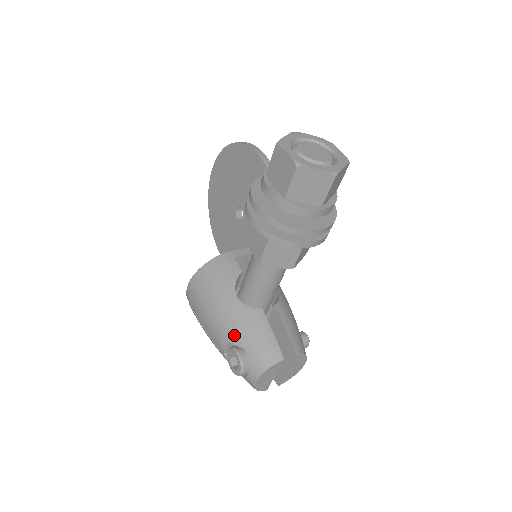
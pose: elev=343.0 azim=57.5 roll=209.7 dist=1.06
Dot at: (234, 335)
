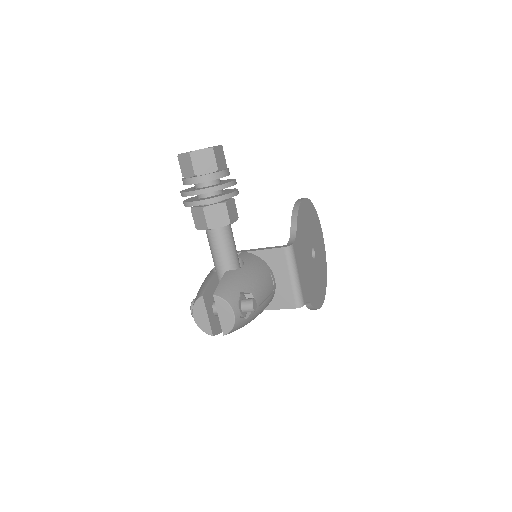
Dot at: occluded
